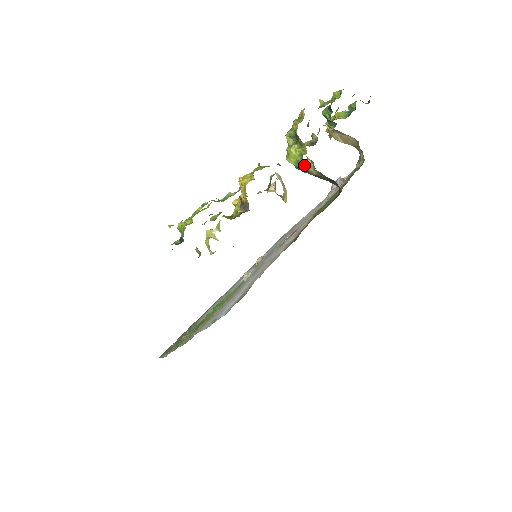
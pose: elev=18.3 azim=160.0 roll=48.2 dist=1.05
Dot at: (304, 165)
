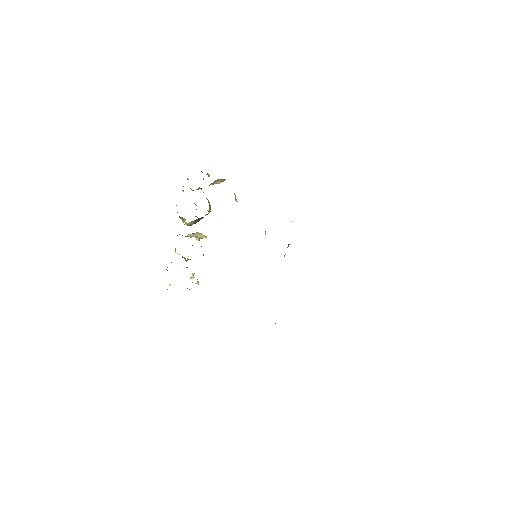
Dot at: occluded
